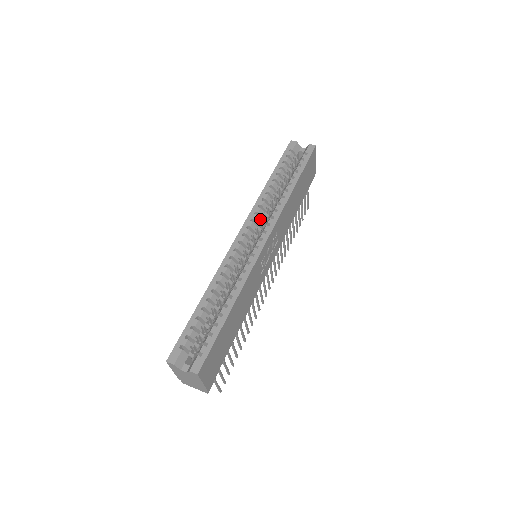
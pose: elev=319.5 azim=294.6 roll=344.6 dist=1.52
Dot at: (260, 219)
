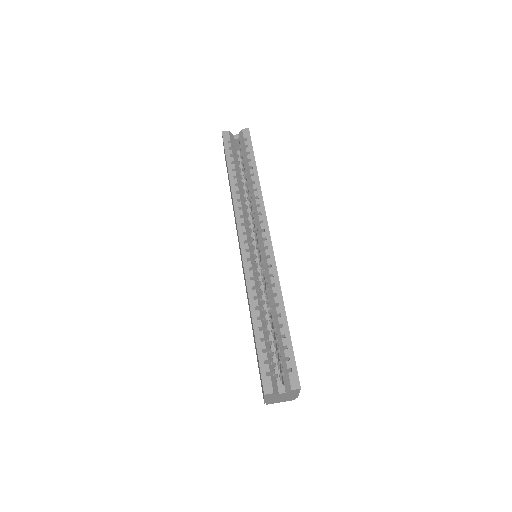
Dot at: (247, 220)
